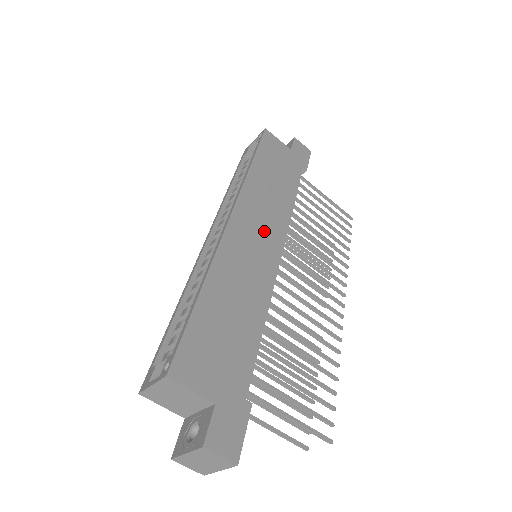
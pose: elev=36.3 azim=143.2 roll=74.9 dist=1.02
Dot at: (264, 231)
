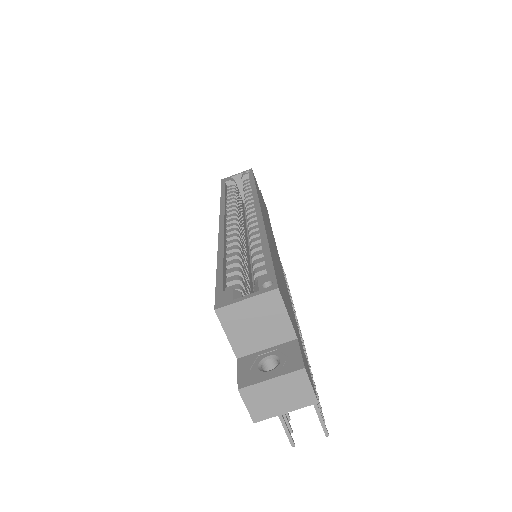
Dot at: occluded
